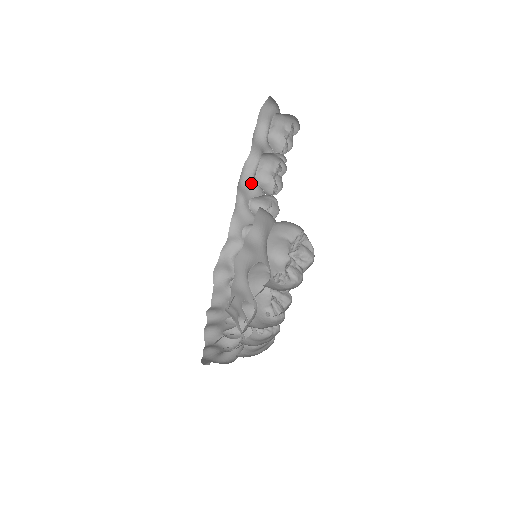
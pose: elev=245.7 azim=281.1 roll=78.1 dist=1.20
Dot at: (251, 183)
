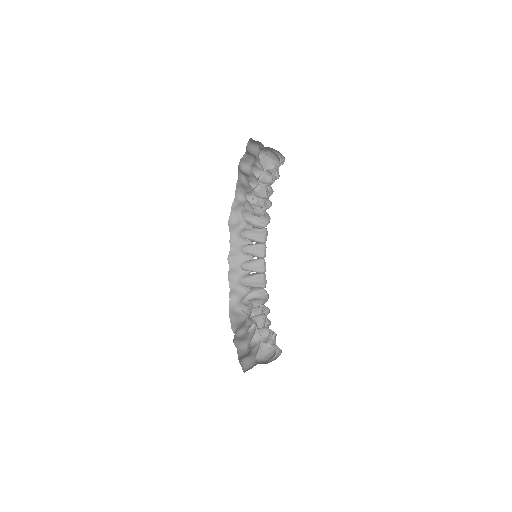
Dot at: (249, 172)
